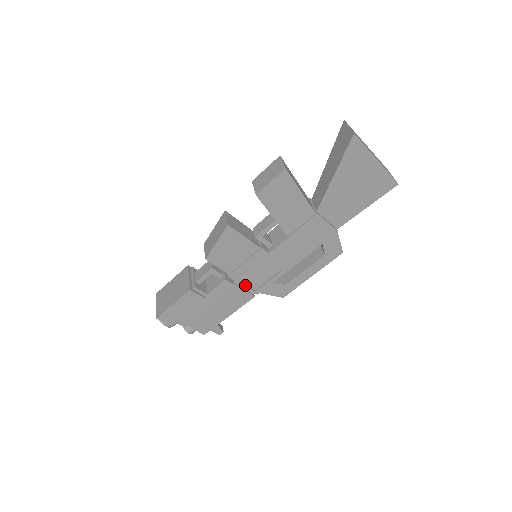
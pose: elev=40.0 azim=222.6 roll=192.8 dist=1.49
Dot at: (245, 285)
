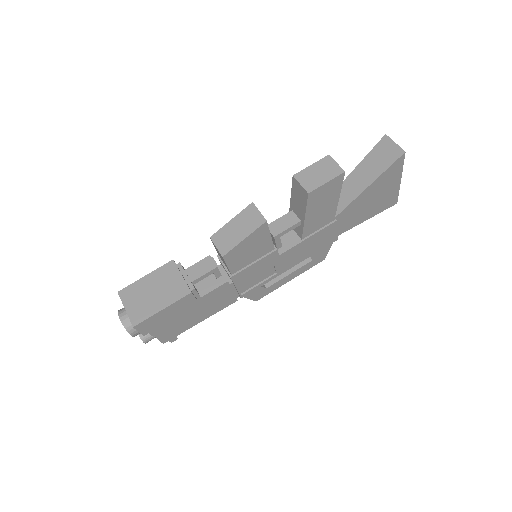
Dot at: (238, 288)
